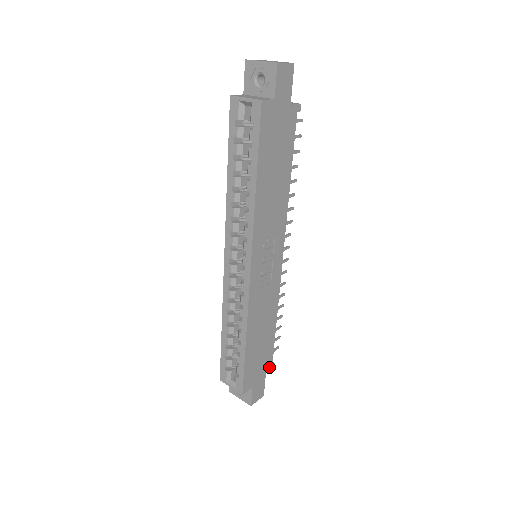
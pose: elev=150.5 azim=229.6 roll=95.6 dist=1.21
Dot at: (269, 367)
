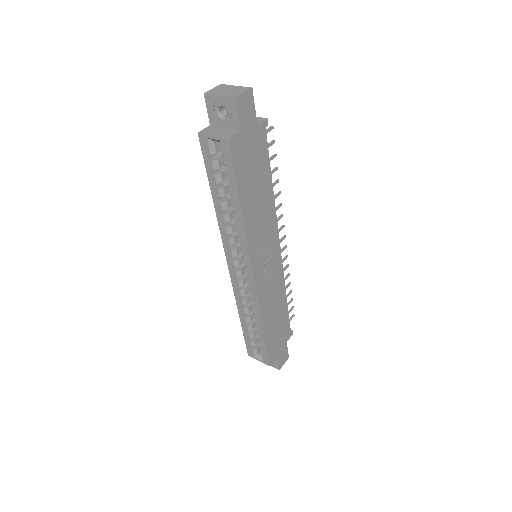
Dot at: (288, 336)
